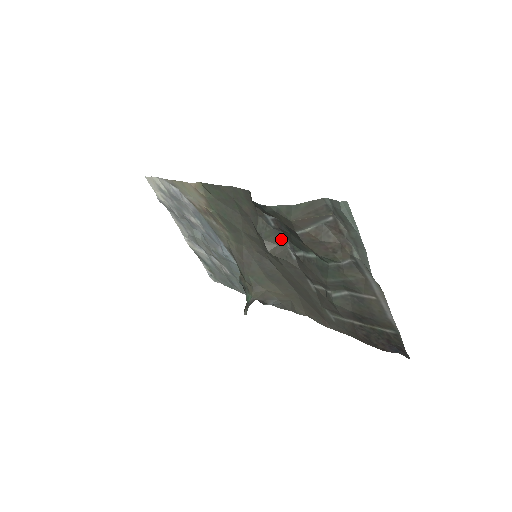
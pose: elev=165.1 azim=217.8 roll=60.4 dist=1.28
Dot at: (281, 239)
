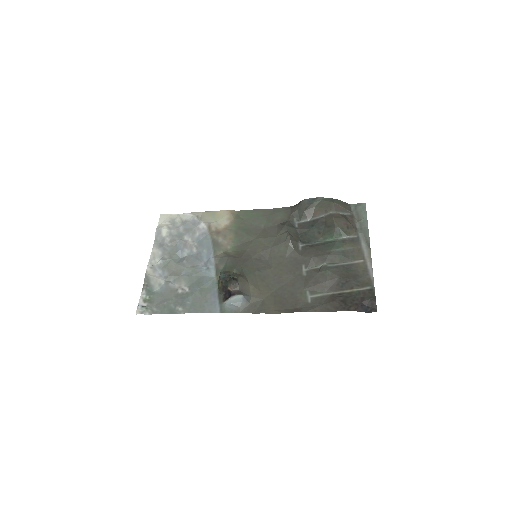
Dot at: (297, 236)
